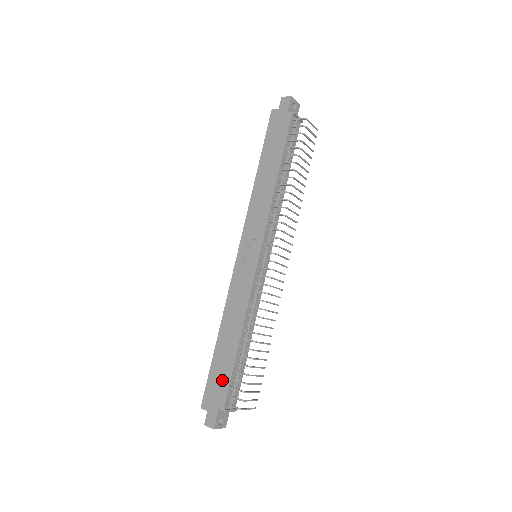
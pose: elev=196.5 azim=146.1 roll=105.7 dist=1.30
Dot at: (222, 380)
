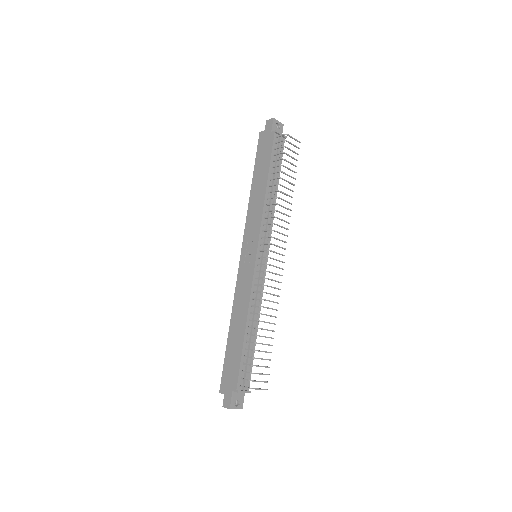
Dot at: (234, 365)
